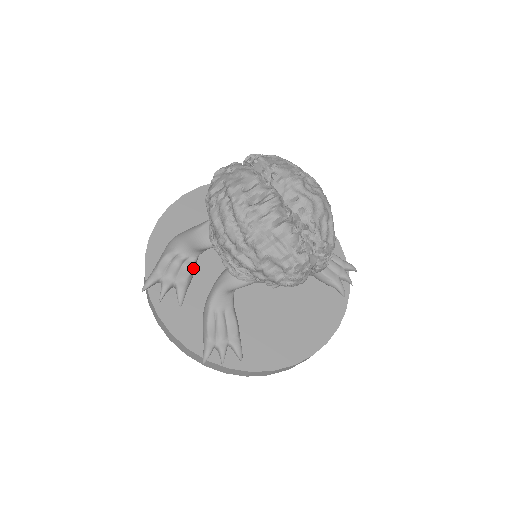
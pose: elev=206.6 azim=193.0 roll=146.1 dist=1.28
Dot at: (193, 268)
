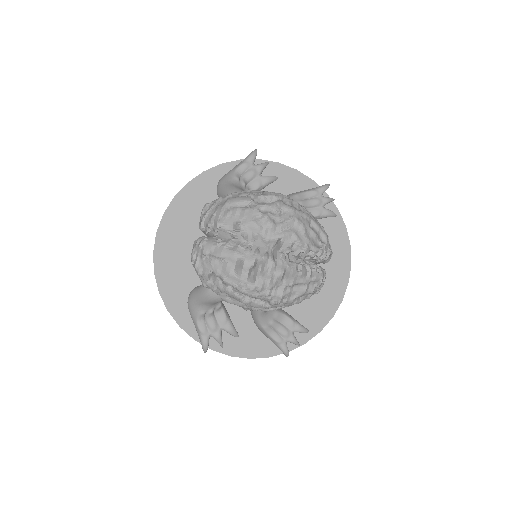
Dot at: (223, 308)
